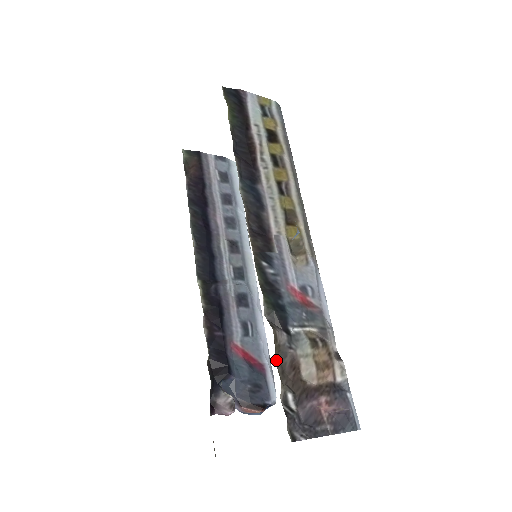
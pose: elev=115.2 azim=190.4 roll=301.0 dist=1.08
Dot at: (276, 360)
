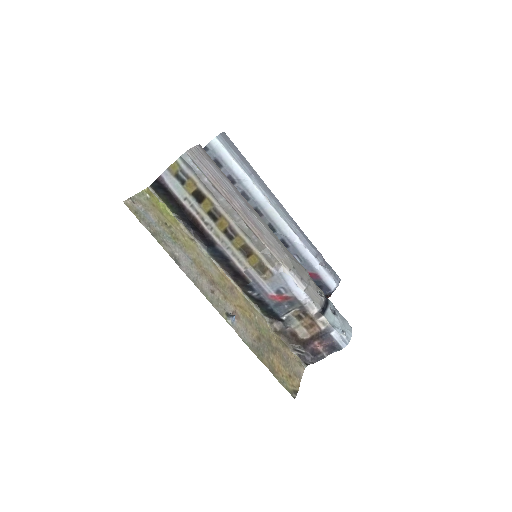
Dot at: (282, 337)
